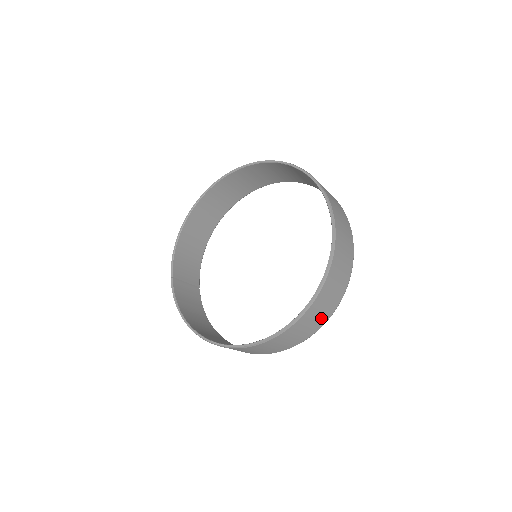
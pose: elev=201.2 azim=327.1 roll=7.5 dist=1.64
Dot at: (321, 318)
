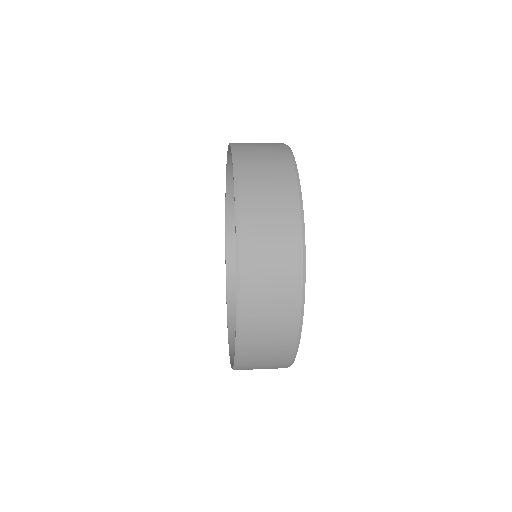
Dot at: occluded
